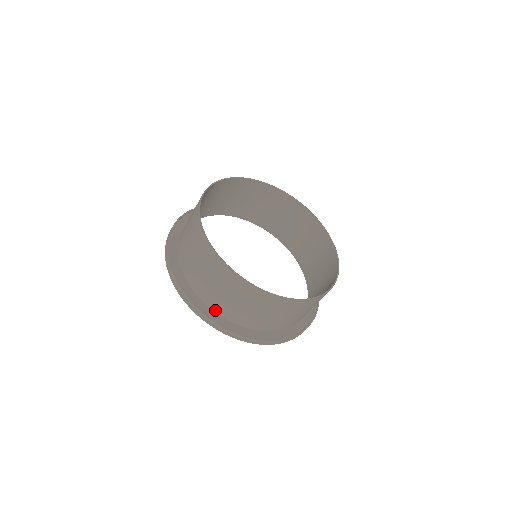
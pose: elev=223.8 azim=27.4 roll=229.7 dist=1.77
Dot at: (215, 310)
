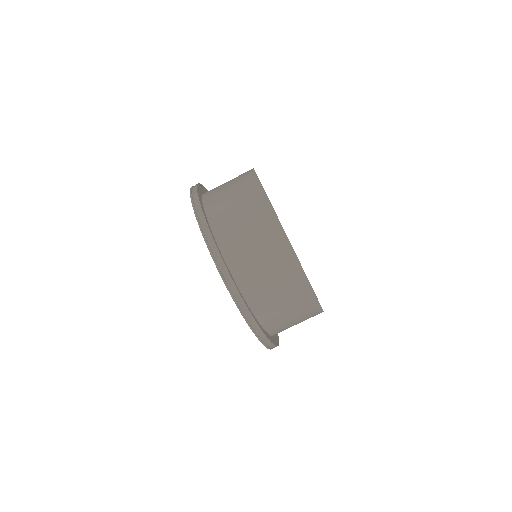
Dot at: (205, 205)
